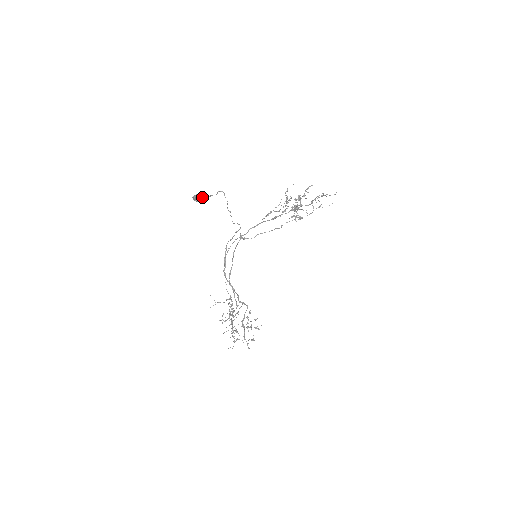
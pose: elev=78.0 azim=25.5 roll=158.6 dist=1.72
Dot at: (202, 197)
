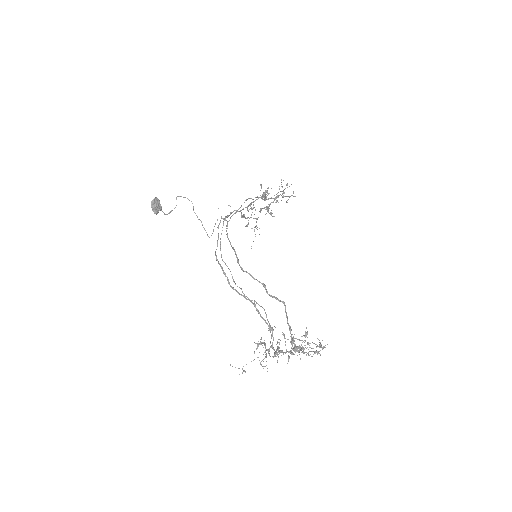
Dot at: (162, 211)
